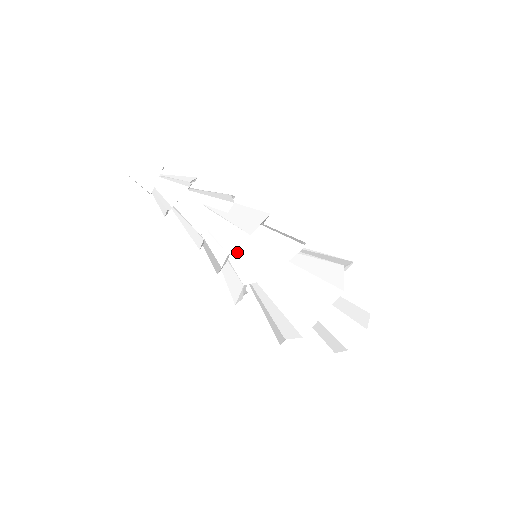
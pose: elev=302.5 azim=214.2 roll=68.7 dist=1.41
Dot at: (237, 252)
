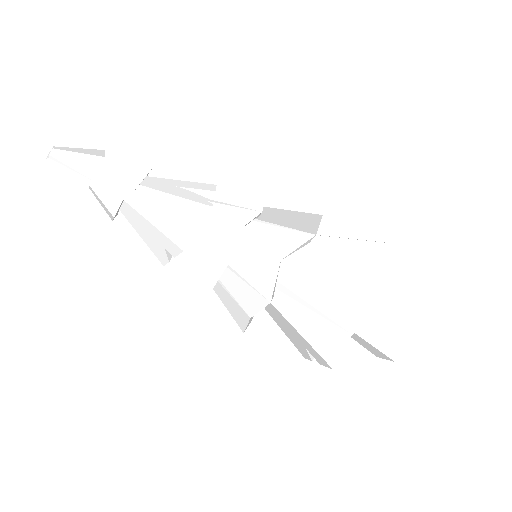
Dot at: (253, 224)
